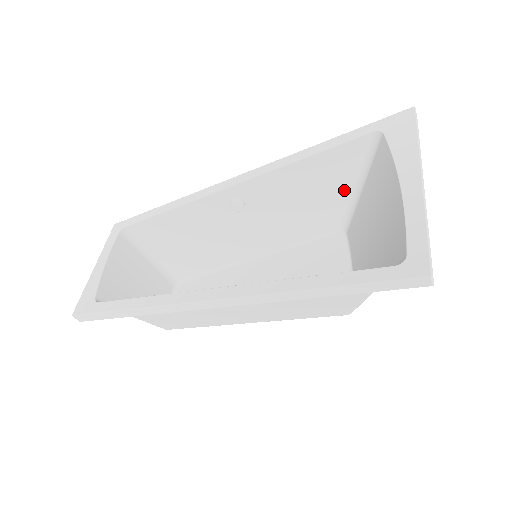
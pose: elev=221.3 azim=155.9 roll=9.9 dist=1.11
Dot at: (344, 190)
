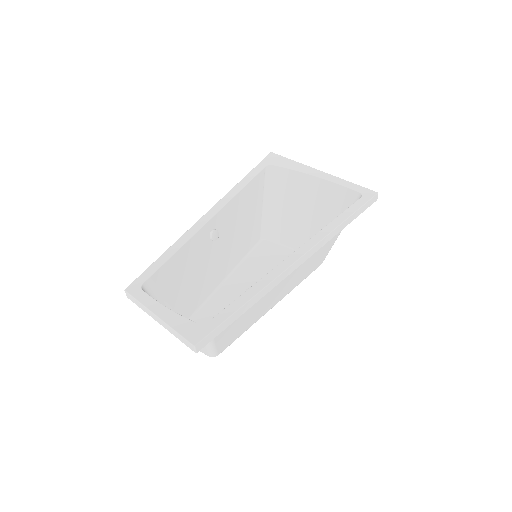
Dot at: (259, 209)
